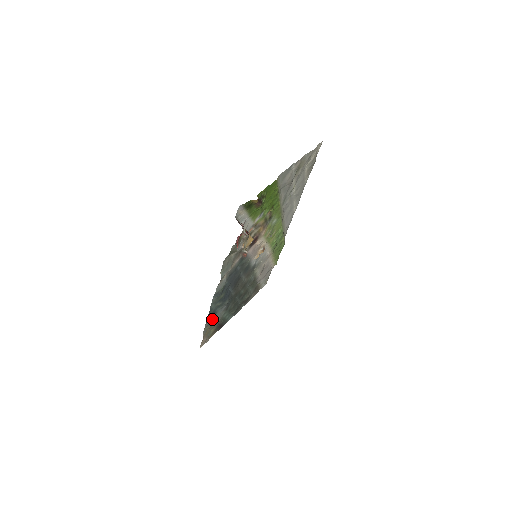
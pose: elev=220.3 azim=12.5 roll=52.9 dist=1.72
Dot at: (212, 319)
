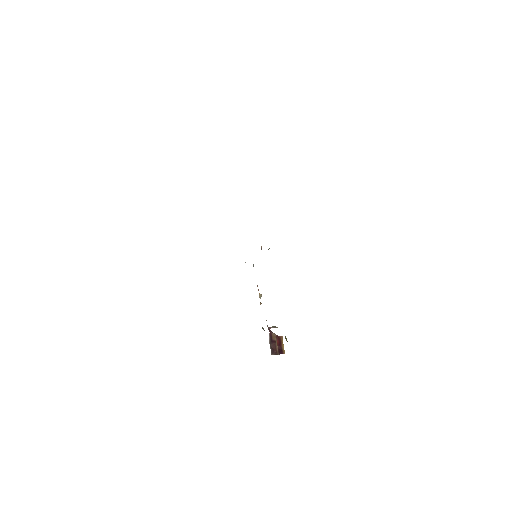
Dot at: occluded
